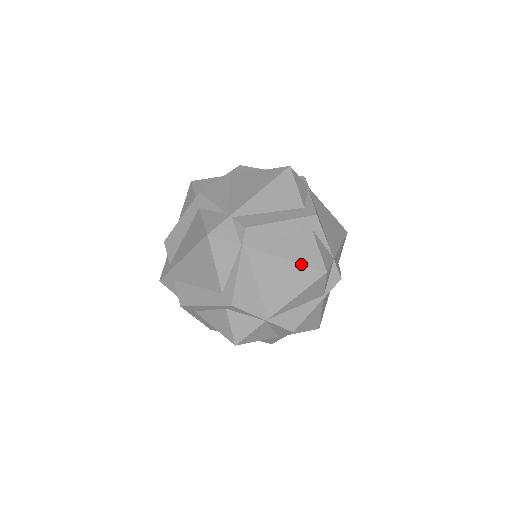
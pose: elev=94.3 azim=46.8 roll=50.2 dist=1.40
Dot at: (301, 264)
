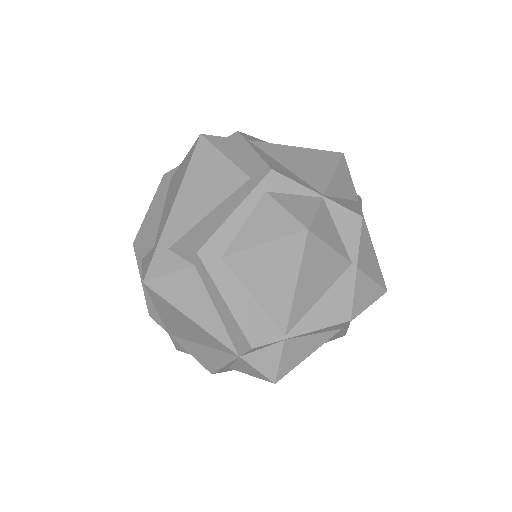
Dot at: (314, 149)
